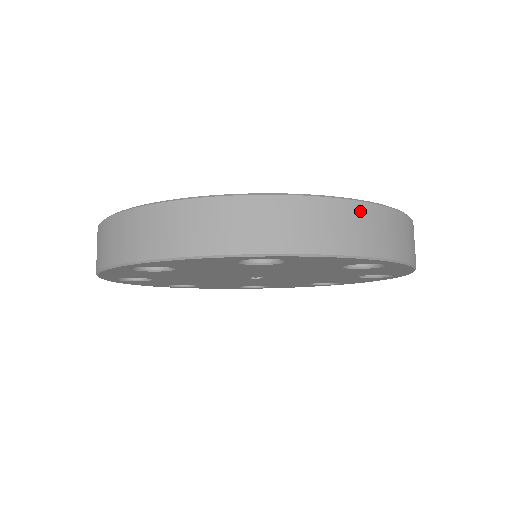
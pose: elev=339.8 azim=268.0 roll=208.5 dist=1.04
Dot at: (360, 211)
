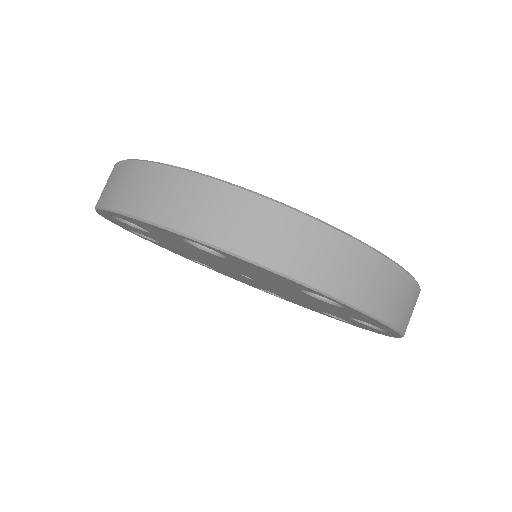
Dot at: (315, 232)
